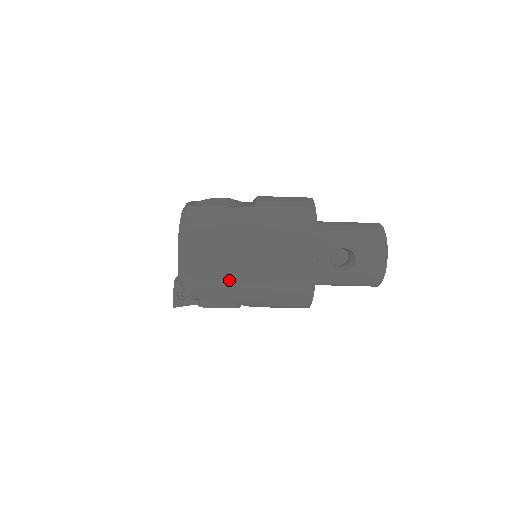
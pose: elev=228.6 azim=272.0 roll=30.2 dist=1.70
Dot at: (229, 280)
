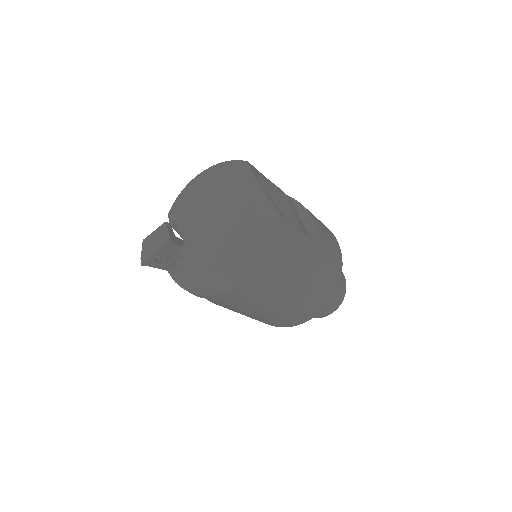
Dot at: (253, 305)
